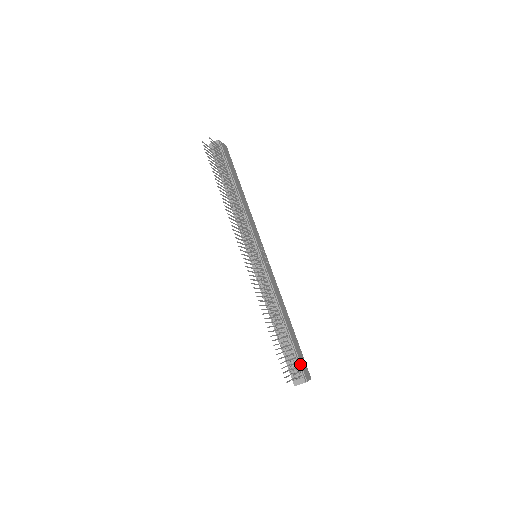
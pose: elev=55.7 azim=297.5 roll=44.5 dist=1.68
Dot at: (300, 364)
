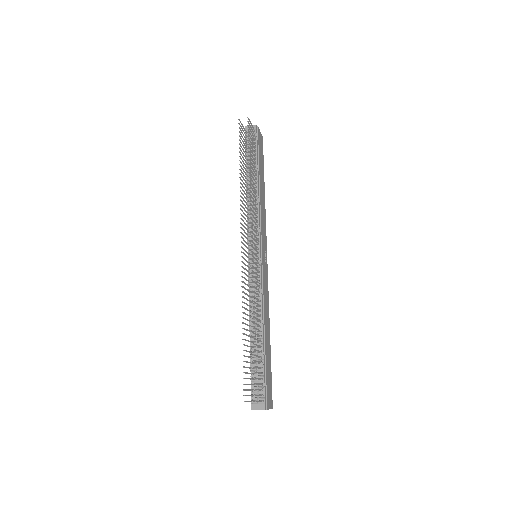
Dot at: (266, 387)
